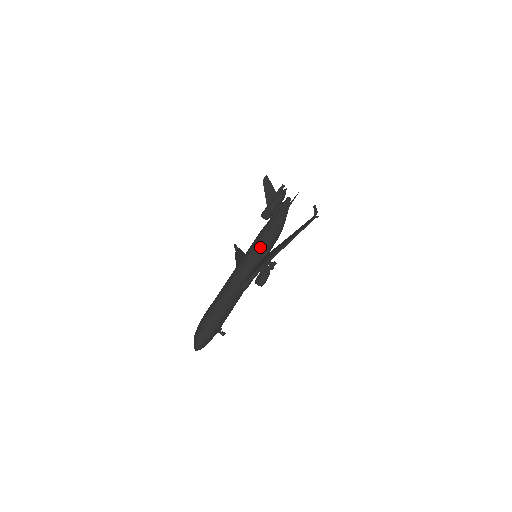
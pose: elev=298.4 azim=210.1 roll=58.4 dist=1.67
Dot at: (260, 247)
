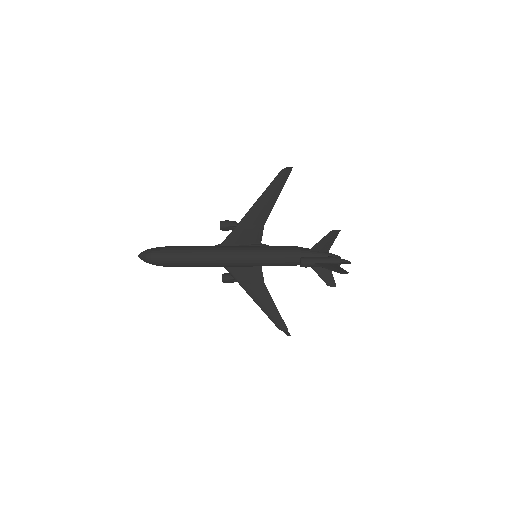
Dot at: occluded
